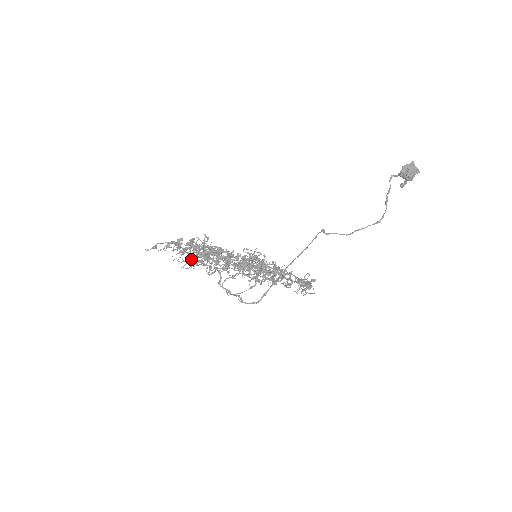
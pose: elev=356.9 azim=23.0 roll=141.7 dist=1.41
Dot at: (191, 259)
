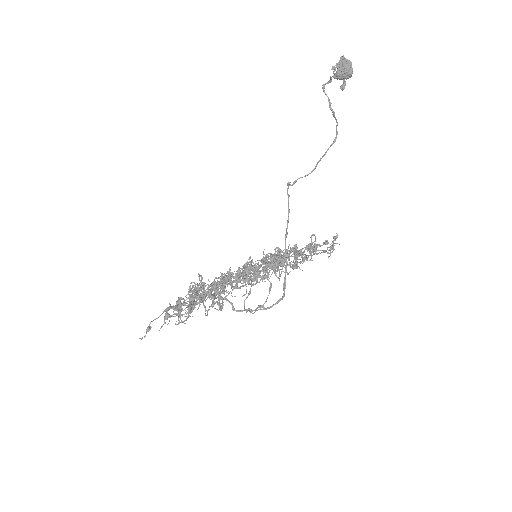
Dot at: occluded
